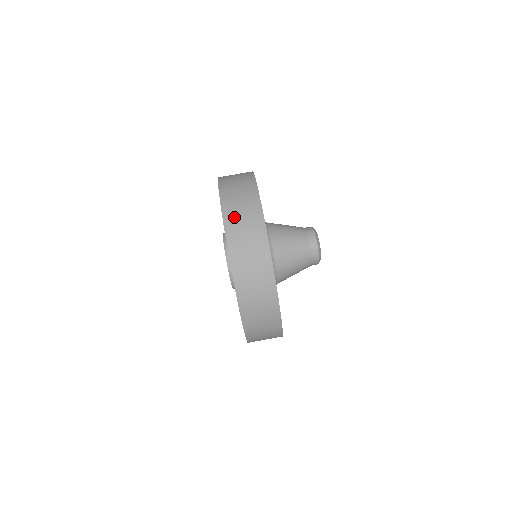
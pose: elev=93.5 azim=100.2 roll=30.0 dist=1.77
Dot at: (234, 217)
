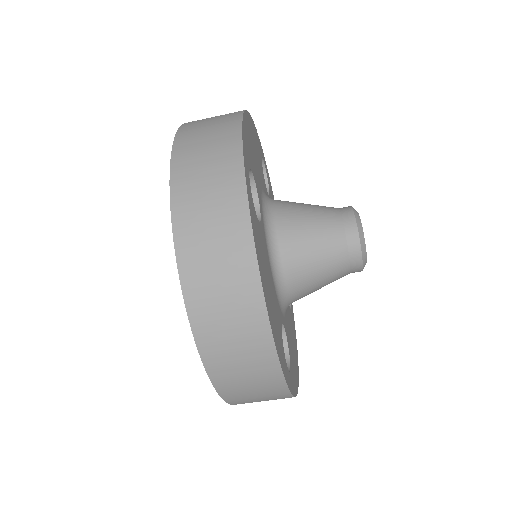
Dot at: (205, 295)
